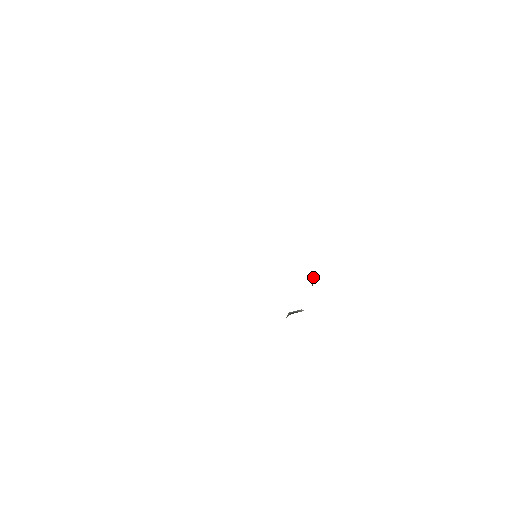
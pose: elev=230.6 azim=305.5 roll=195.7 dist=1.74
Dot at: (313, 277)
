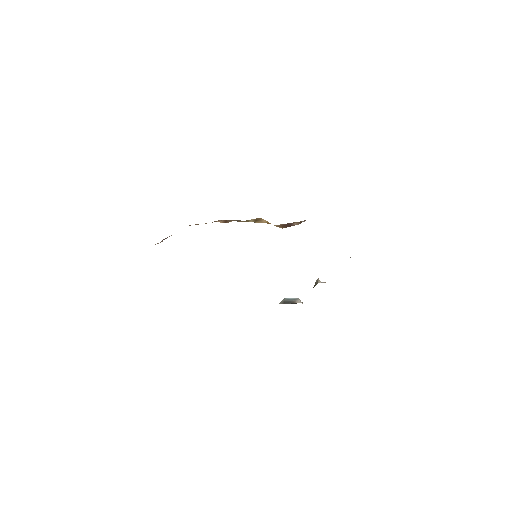
Dot at: (318, 278)
